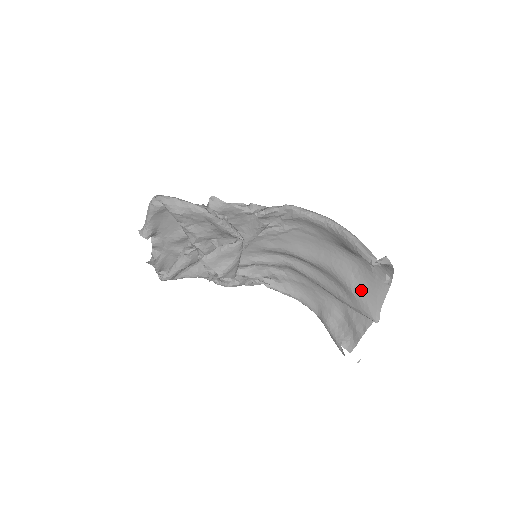
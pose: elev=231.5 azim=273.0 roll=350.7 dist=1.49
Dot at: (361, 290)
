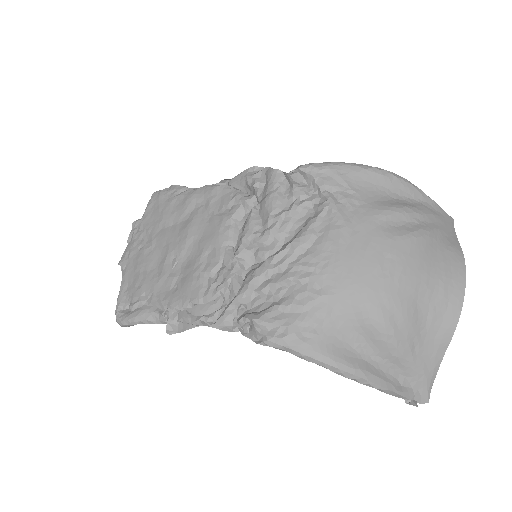
Dot at: occluded
